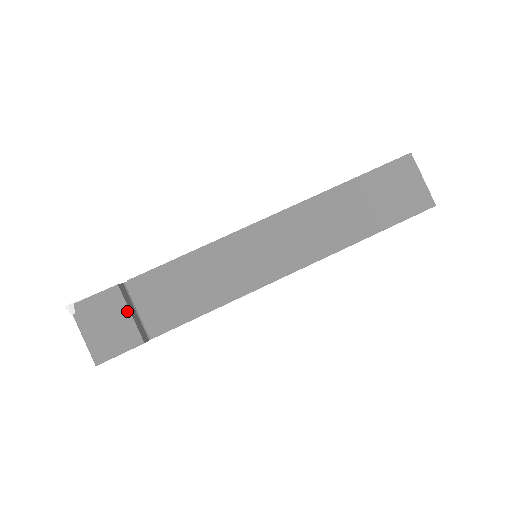
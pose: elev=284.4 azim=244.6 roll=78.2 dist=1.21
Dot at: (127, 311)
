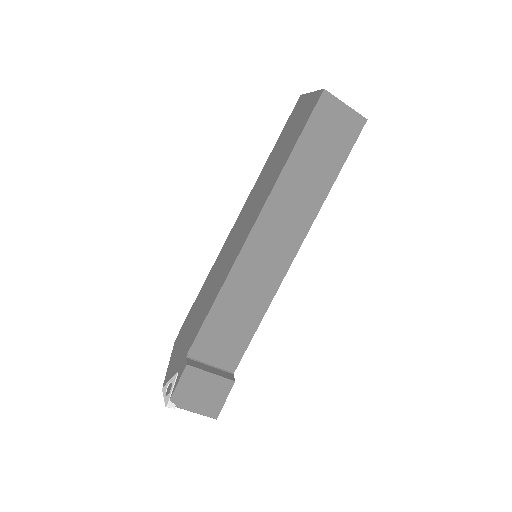
Dot at: (207, 374)
